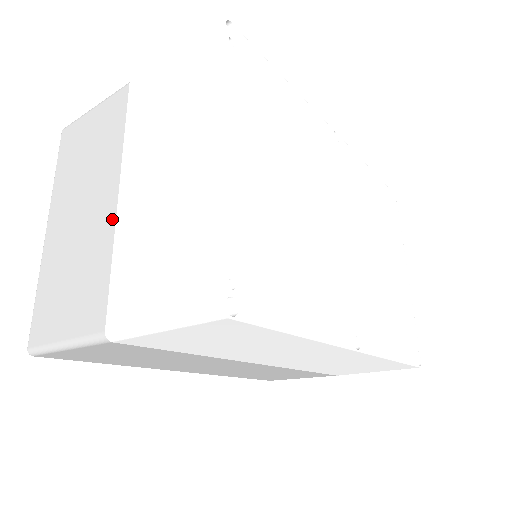
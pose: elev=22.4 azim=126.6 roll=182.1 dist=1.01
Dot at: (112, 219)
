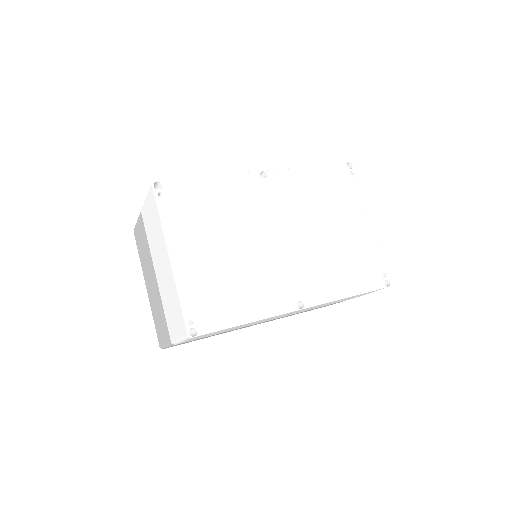
Dot at: (158, 288)
